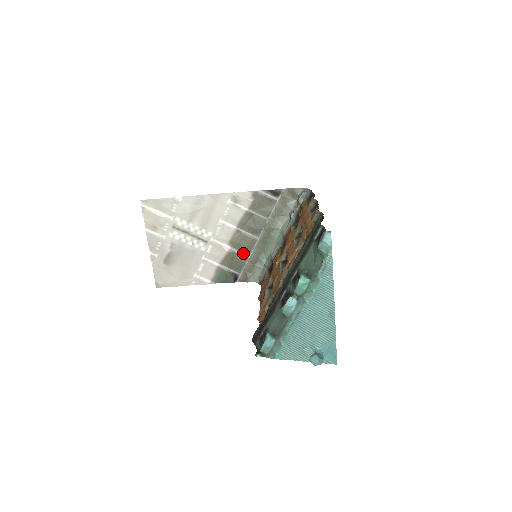
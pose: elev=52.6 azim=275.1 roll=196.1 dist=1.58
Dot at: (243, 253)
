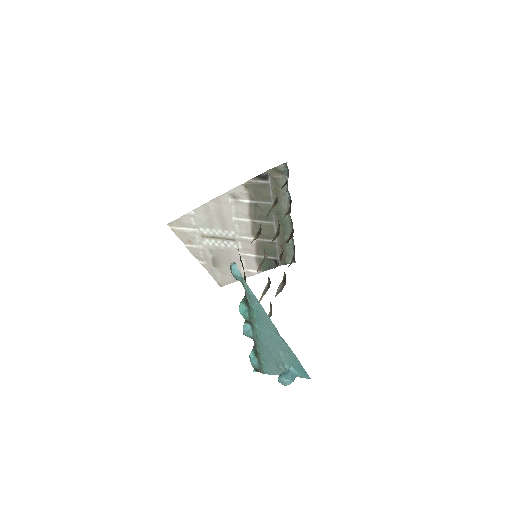
Dot at: (269, 240)
